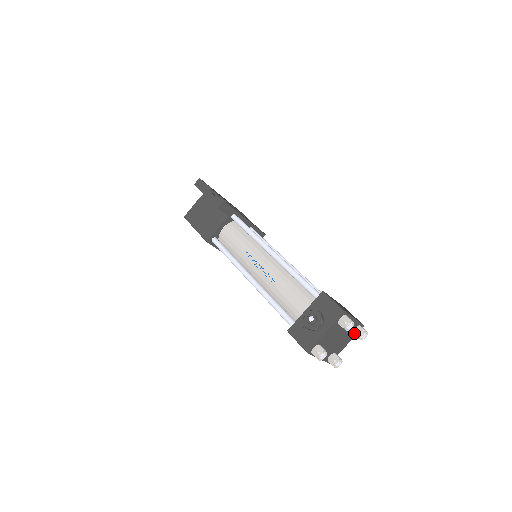
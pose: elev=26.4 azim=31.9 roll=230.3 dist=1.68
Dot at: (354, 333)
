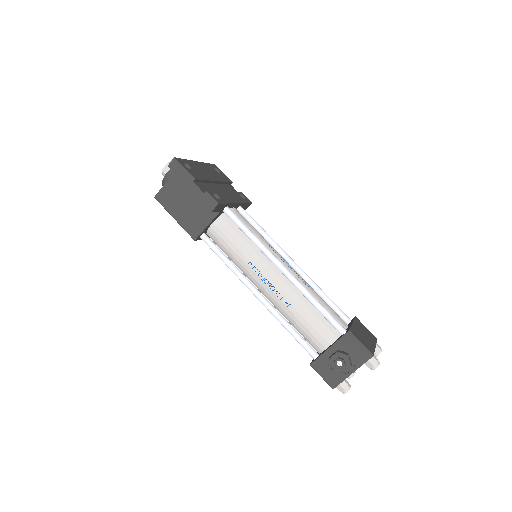
Dot at: occluded
